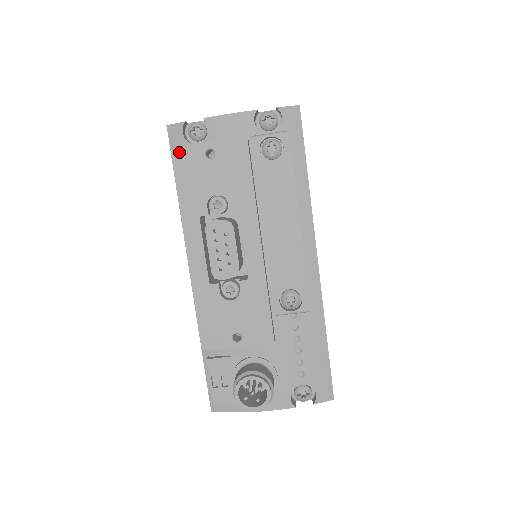
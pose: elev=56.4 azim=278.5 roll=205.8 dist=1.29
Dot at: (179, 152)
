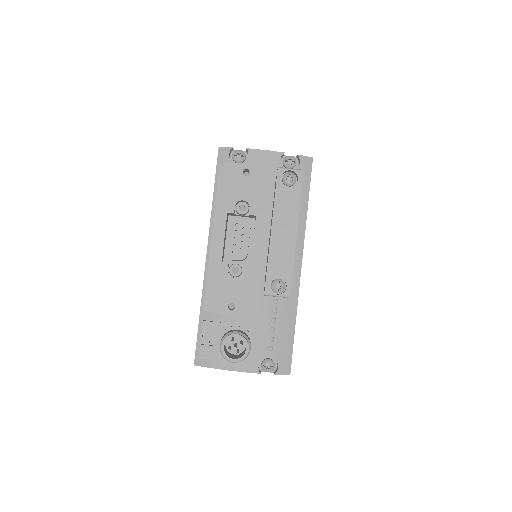
Dot at: (225, 165)
